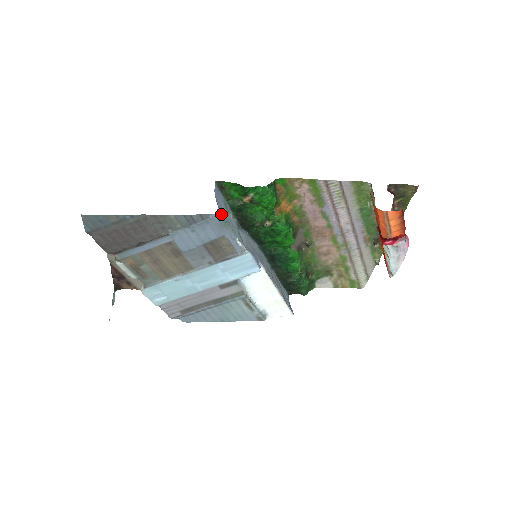
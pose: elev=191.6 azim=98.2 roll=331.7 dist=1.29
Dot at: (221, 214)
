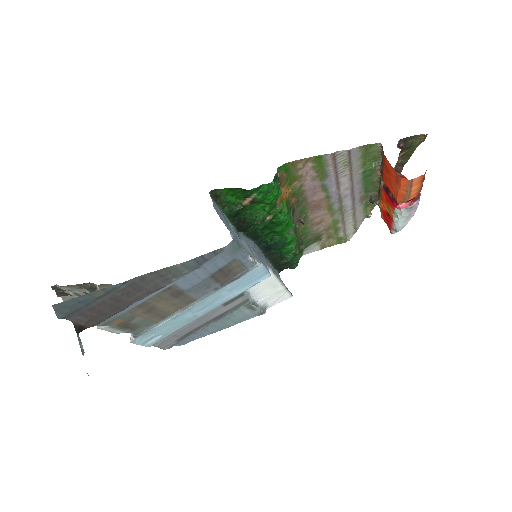
Dot at: (234, 239)
